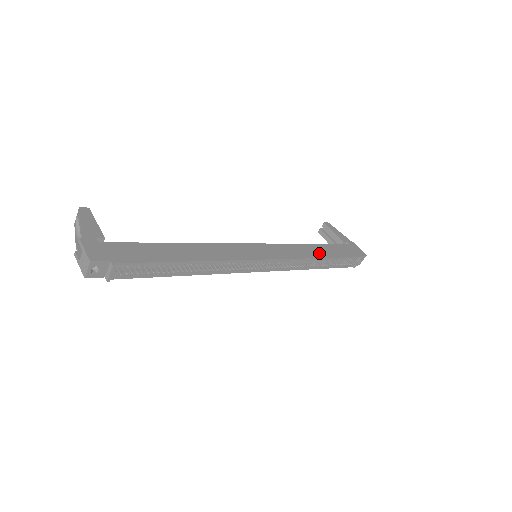
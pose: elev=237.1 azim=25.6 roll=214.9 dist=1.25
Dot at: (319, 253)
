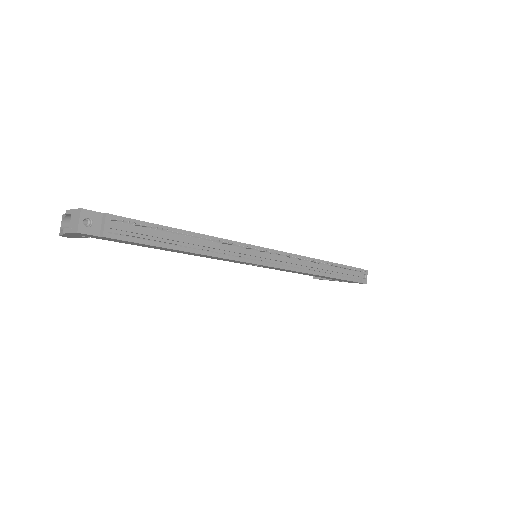
Dot at: occluded
